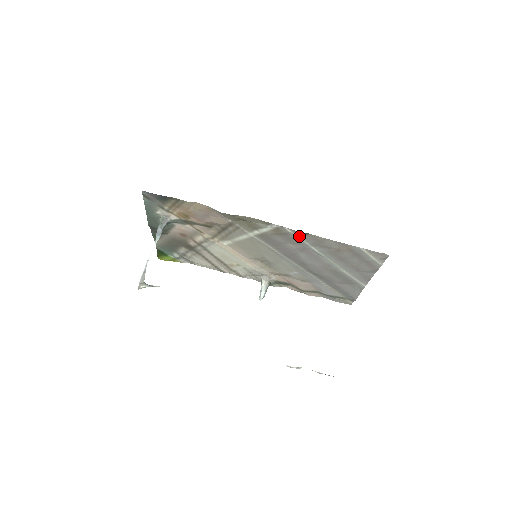
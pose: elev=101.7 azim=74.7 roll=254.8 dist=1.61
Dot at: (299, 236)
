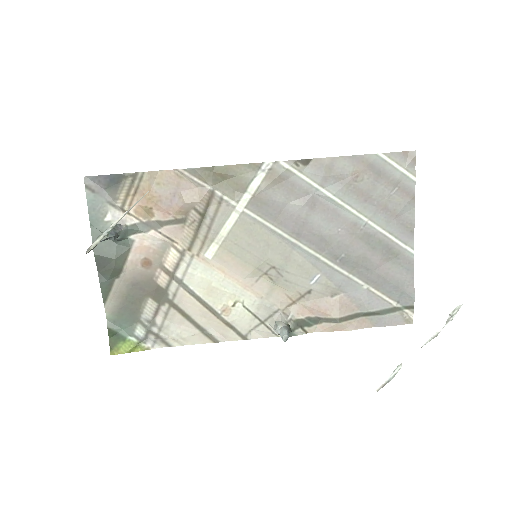
Dot at: (301, 173)
